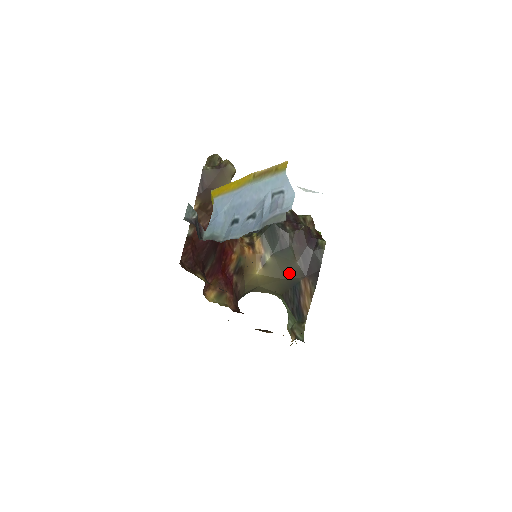
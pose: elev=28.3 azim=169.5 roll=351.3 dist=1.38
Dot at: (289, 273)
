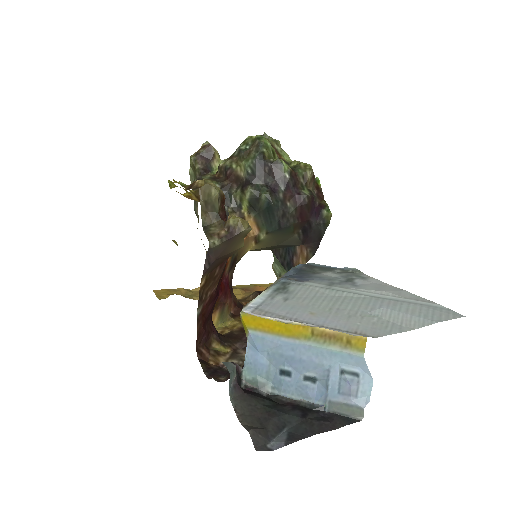
Dot at: (284, 241)
